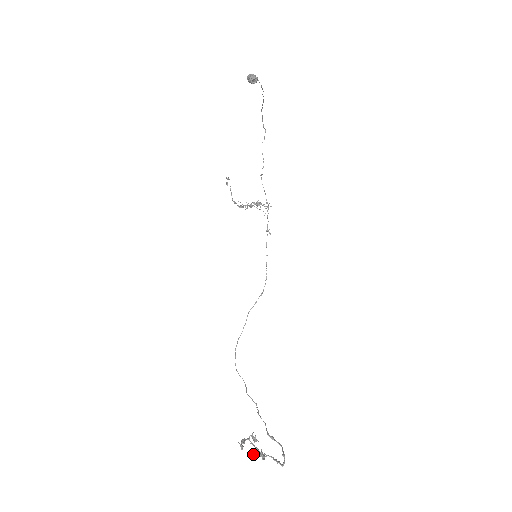
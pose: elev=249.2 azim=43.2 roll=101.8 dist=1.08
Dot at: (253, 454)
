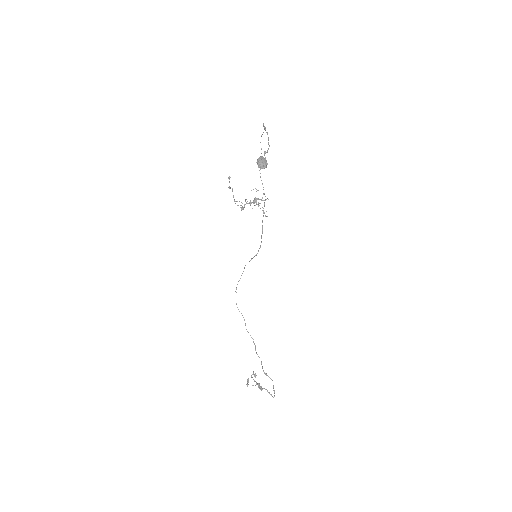
Dot at: occluded
